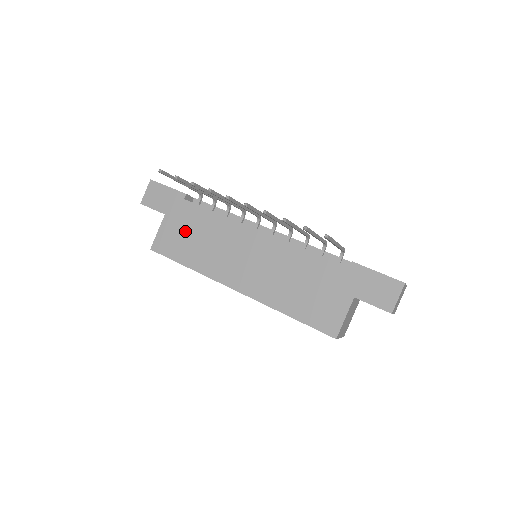
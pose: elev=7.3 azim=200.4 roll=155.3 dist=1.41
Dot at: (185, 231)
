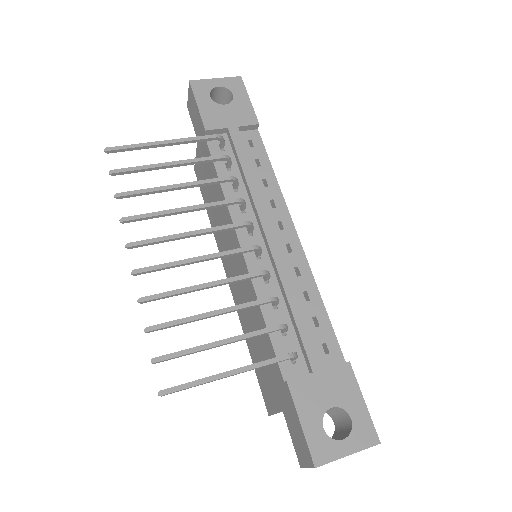
Dot at: (206, 177)
